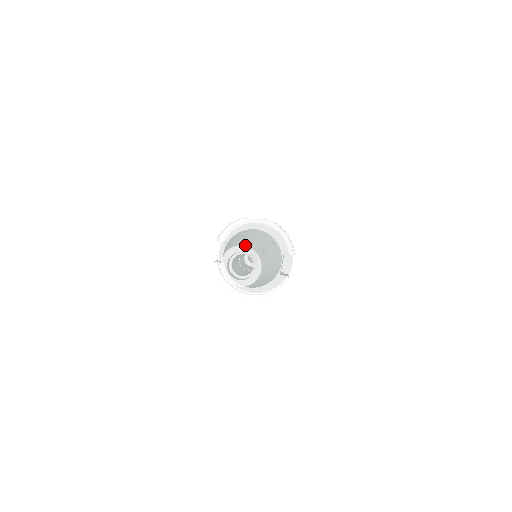
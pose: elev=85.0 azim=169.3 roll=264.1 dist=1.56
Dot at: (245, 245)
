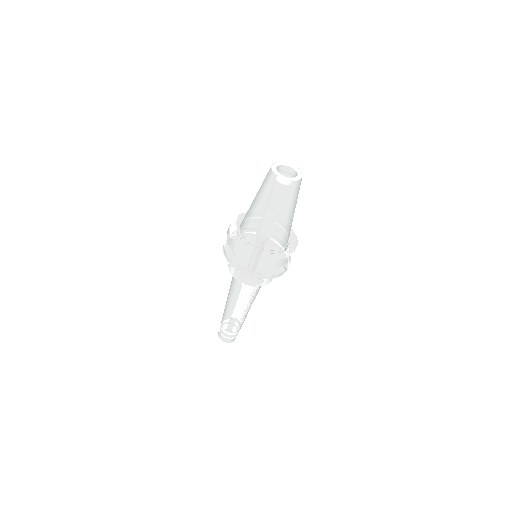
Dot at: (292, 166)
